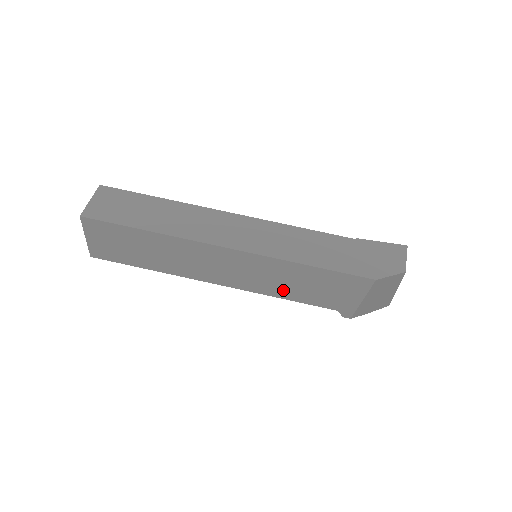
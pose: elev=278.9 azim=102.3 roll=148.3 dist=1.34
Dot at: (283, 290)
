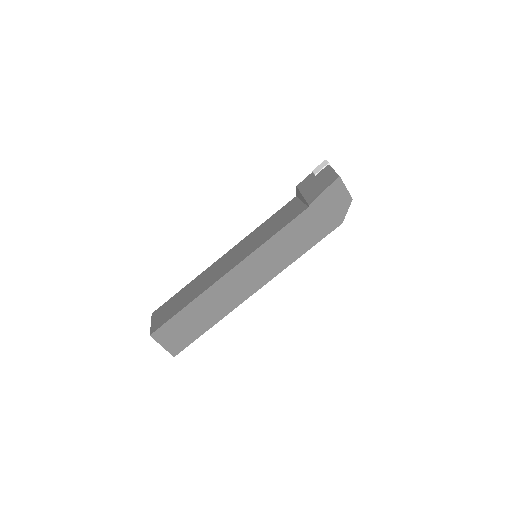
Dot at: occluded
